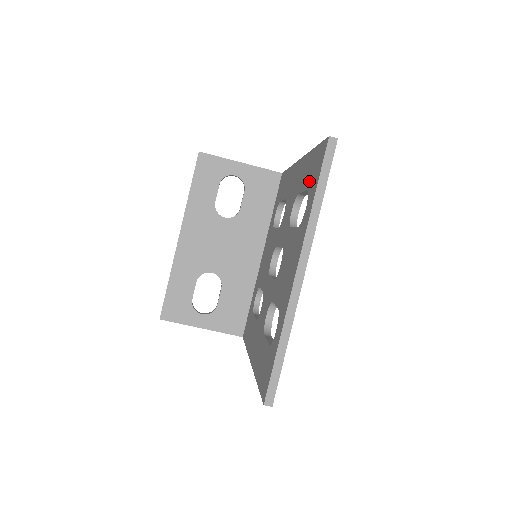
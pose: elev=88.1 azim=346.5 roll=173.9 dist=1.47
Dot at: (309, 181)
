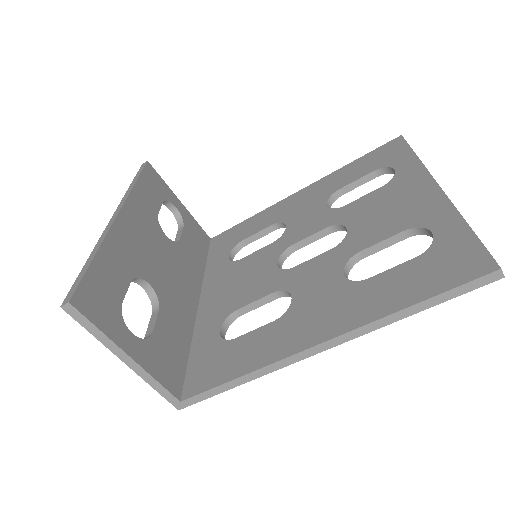
Dot at: (375, 165)
